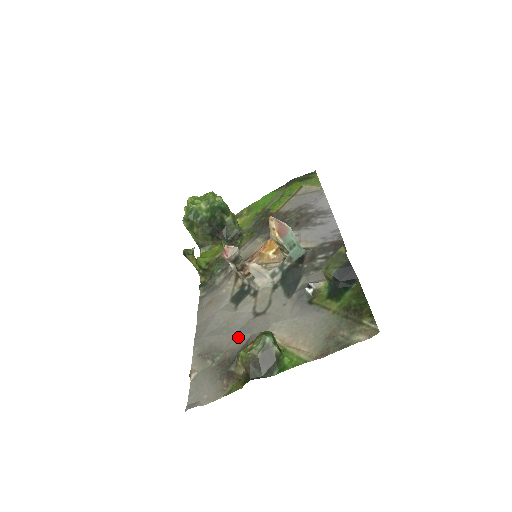
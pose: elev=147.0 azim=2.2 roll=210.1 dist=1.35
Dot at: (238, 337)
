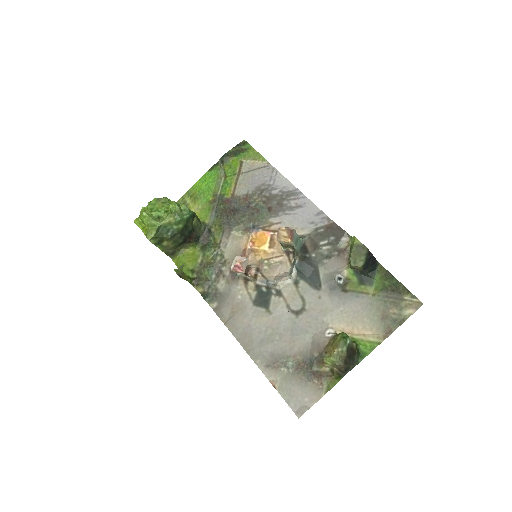
Dot at: (298, 340)
